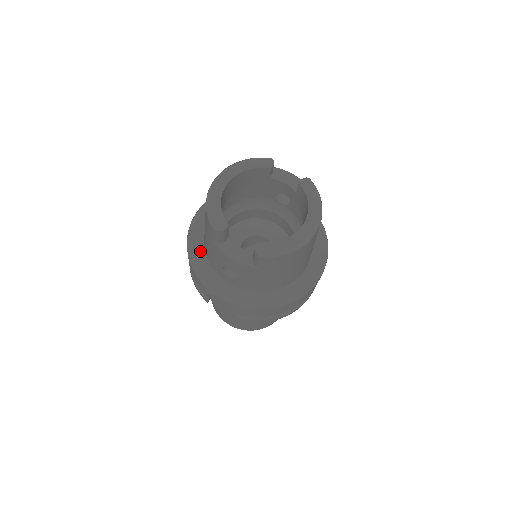
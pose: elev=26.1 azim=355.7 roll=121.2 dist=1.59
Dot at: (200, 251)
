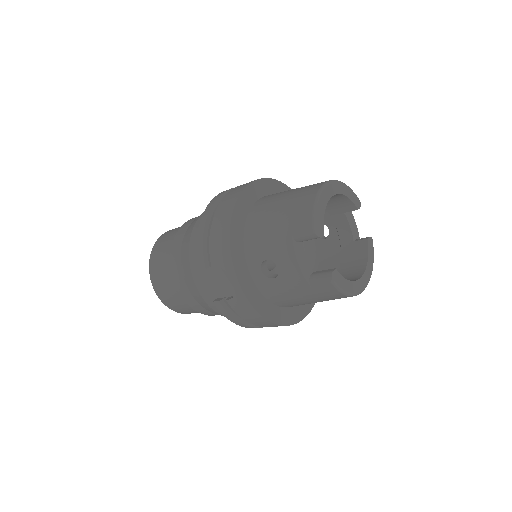
Dot at: (241, 222)
